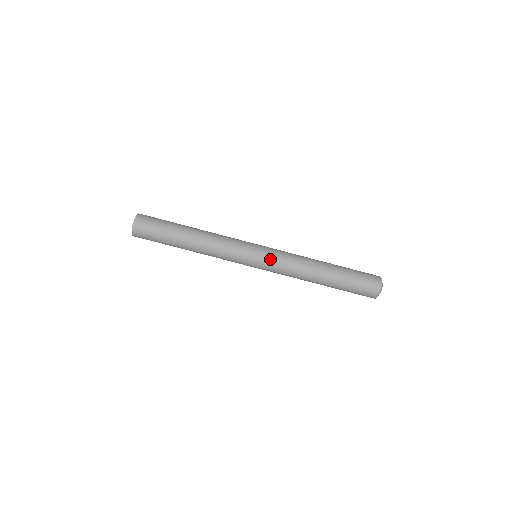
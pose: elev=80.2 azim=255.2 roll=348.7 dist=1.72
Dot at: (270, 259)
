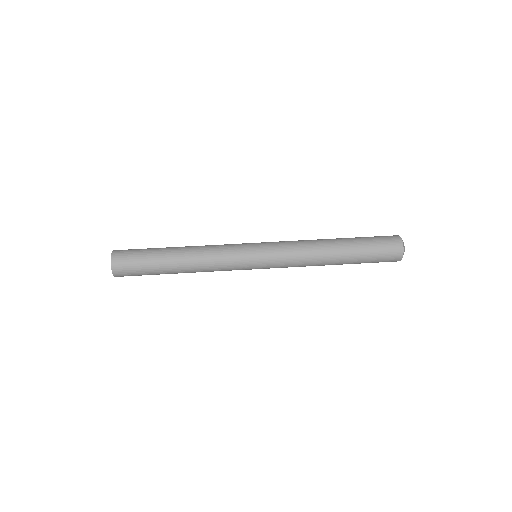
Dot at: (272, 249)
